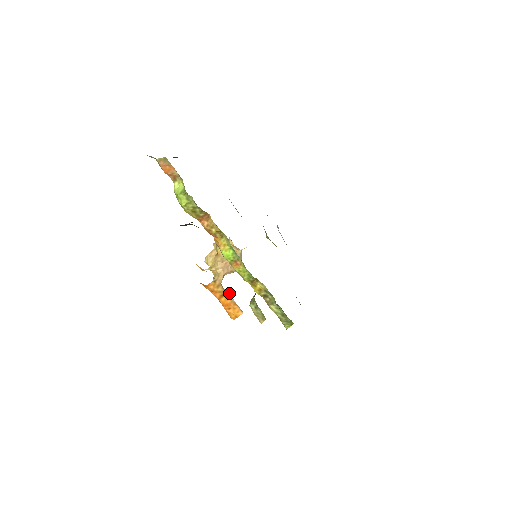
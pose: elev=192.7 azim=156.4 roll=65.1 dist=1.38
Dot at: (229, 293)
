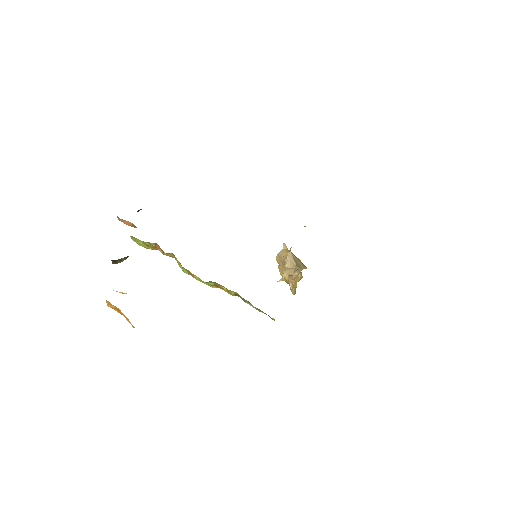
Dot at: (115, 307)
